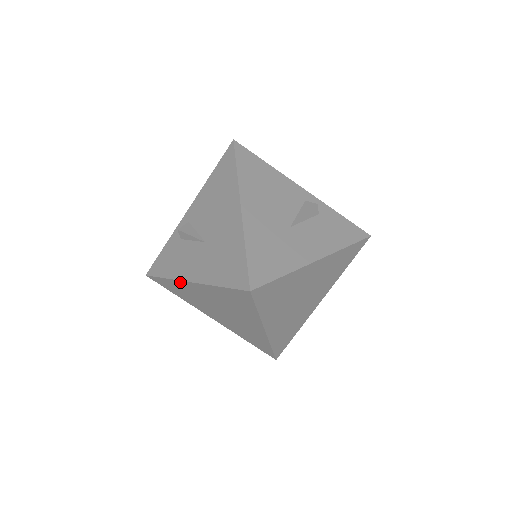
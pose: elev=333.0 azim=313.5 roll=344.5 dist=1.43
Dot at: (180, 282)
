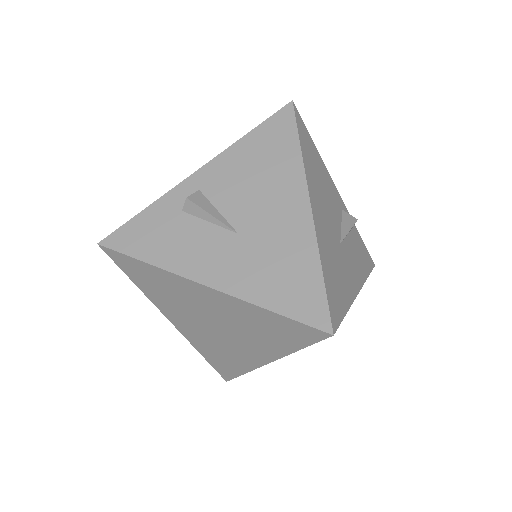
Dot at: (178, 277)
